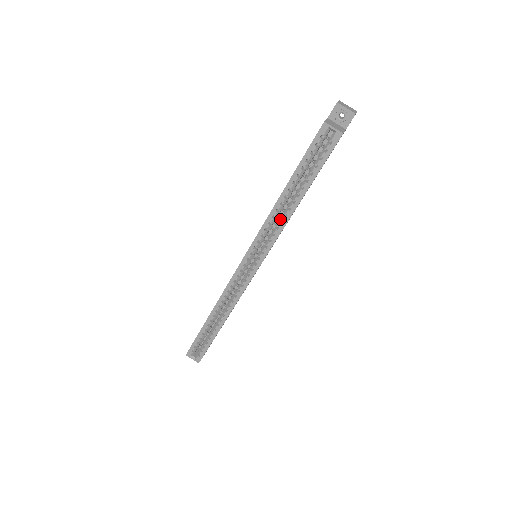
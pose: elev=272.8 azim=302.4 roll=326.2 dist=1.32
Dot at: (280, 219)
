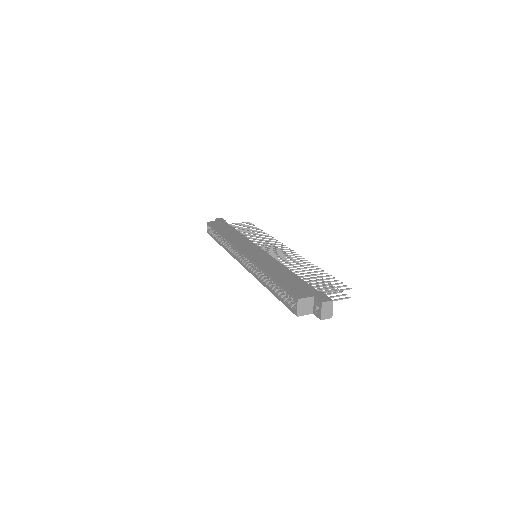
Dot at: (262, 274)
